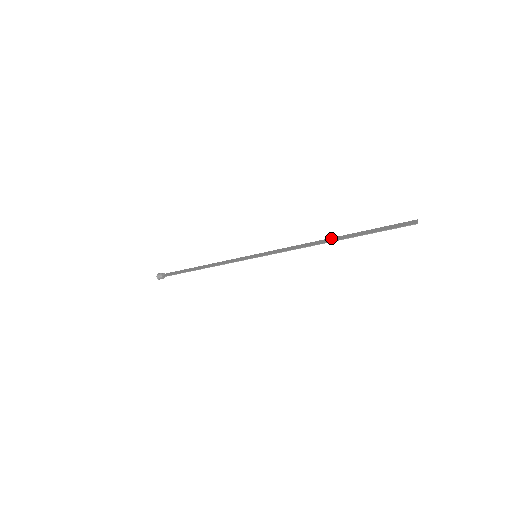
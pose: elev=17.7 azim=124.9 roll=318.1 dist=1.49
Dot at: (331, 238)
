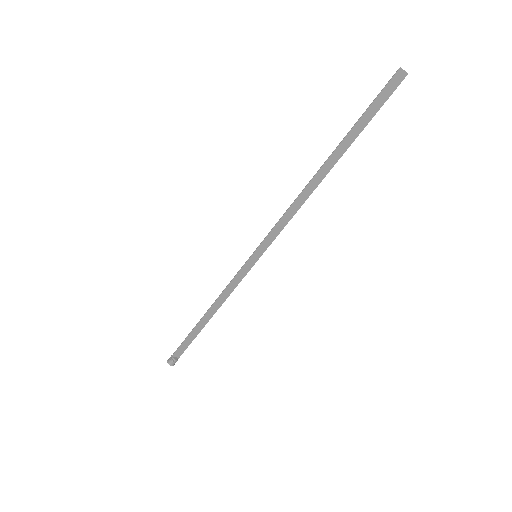
Dot at: (326, 173)
